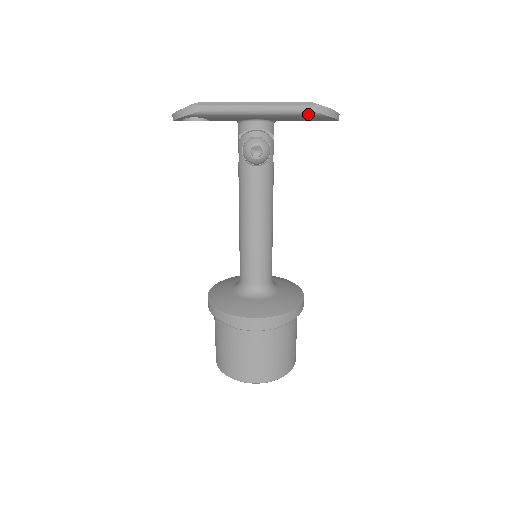
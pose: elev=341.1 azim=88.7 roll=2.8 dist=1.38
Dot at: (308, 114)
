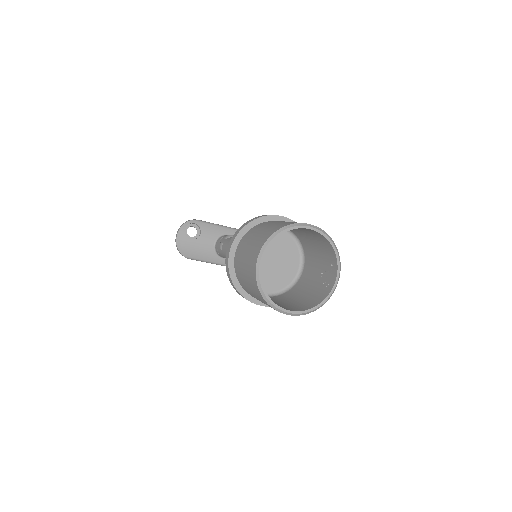
Dot at: occluded
